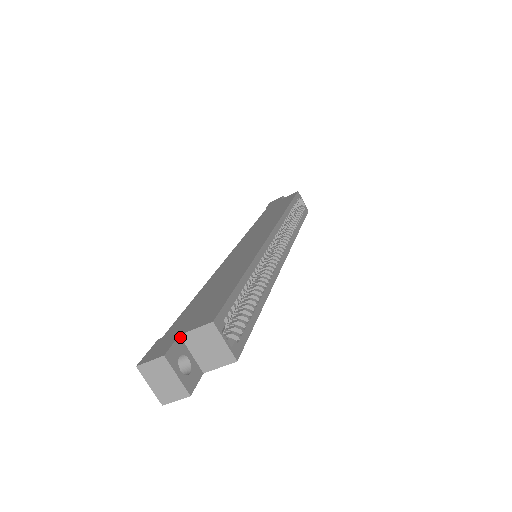
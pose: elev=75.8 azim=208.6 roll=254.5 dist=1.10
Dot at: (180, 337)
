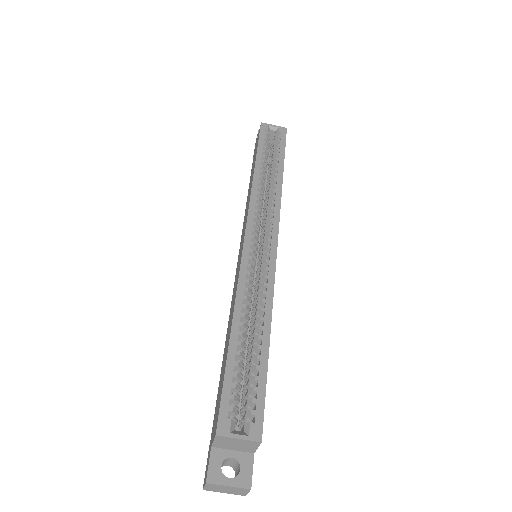
Dot at: (213, 447)
